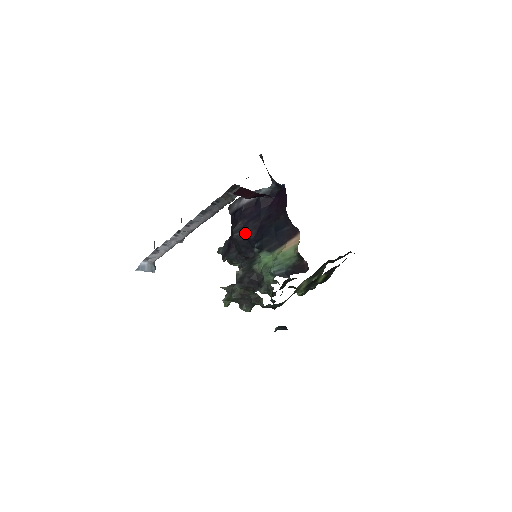
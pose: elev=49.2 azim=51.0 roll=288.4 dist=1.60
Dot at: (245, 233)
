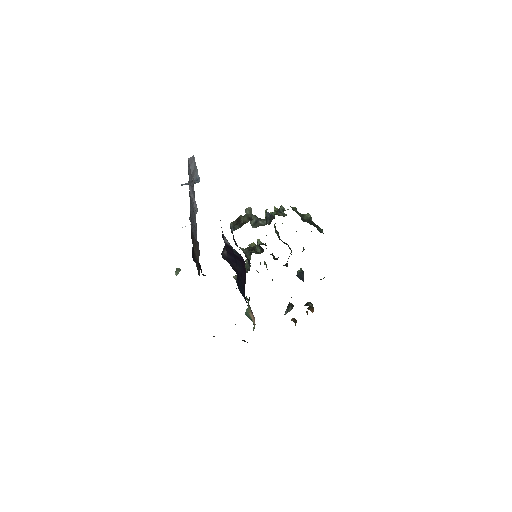
Dot at: (230, 265)
